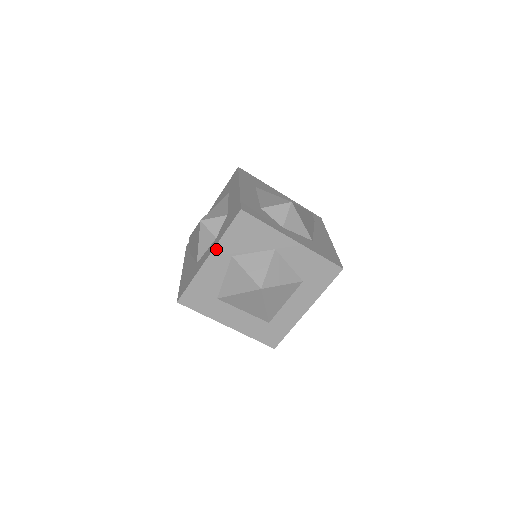
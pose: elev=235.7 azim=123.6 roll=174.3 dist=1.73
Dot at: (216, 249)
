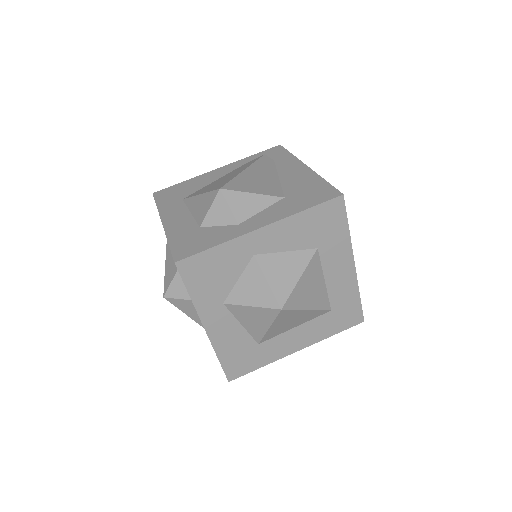
Dot at: (201, 314)
